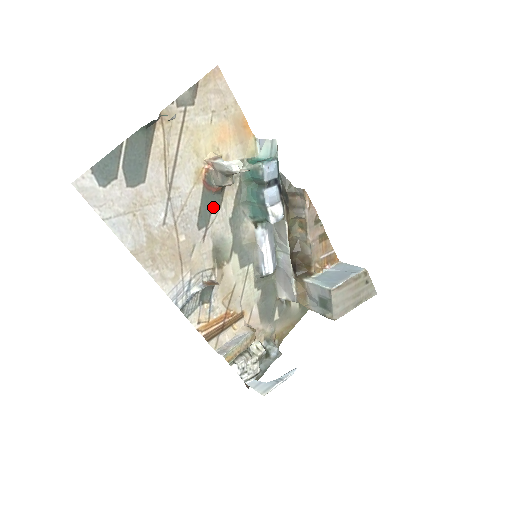
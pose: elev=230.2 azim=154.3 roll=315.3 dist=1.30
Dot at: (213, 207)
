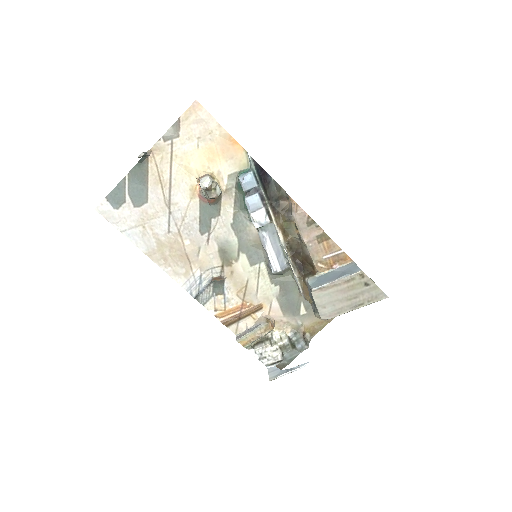
Dot at: (212, 216)
